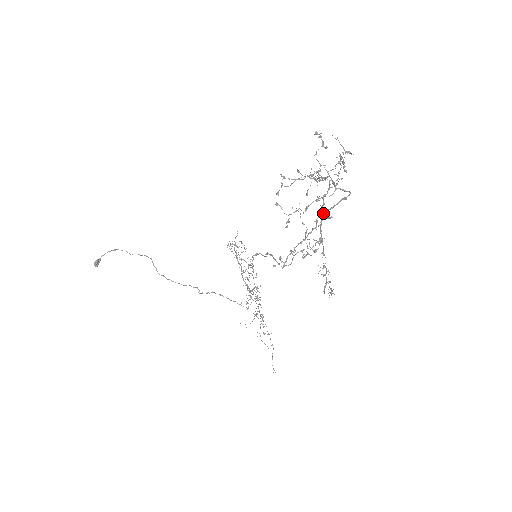
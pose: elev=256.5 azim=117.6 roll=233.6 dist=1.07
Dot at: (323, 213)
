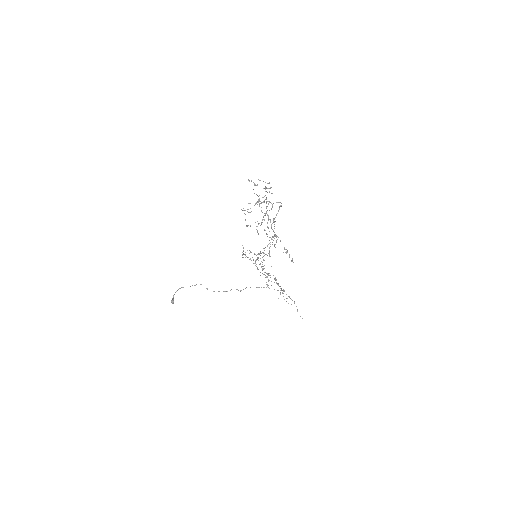
Dot at: (274, 218)
